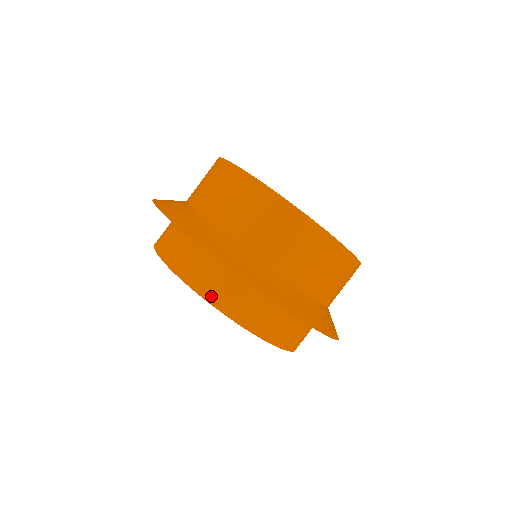
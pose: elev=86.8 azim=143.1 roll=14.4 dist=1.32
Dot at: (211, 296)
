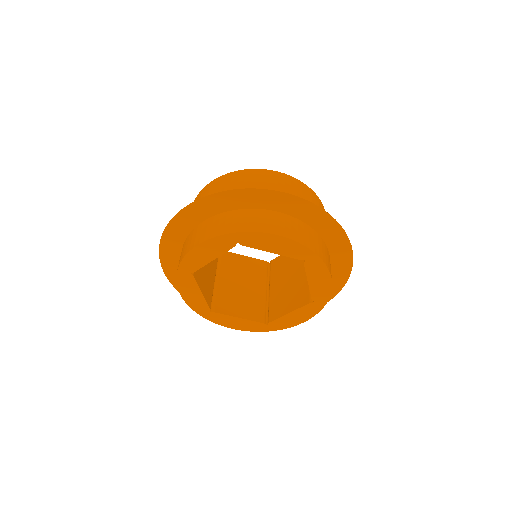
Dot at: (290, 235)
